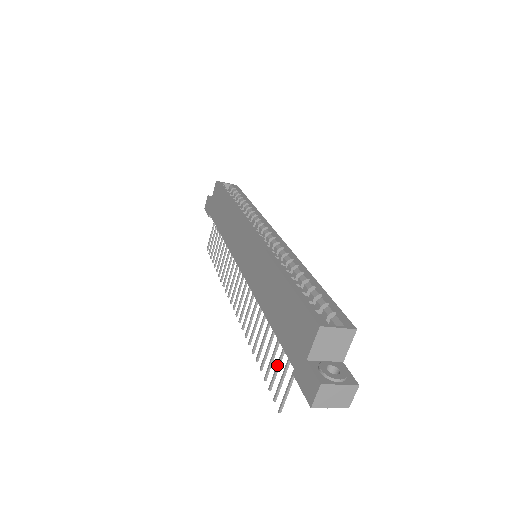
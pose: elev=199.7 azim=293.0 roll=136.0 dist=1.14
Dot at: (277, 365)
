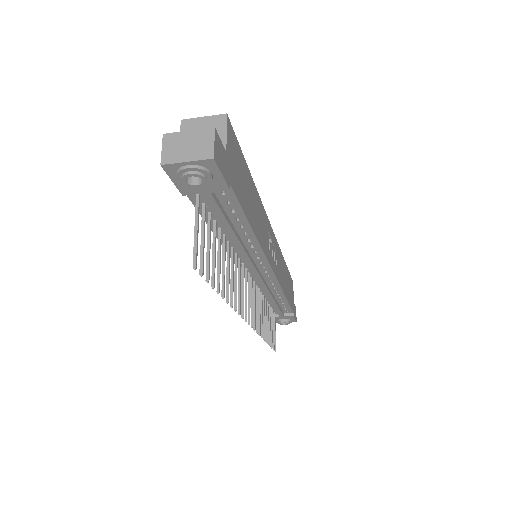
Dot at: (207, 244)
